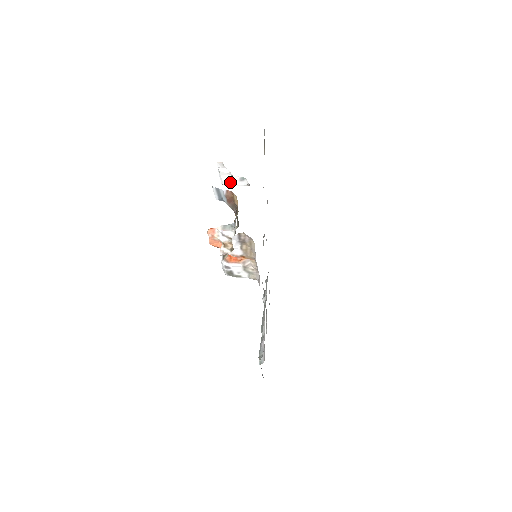
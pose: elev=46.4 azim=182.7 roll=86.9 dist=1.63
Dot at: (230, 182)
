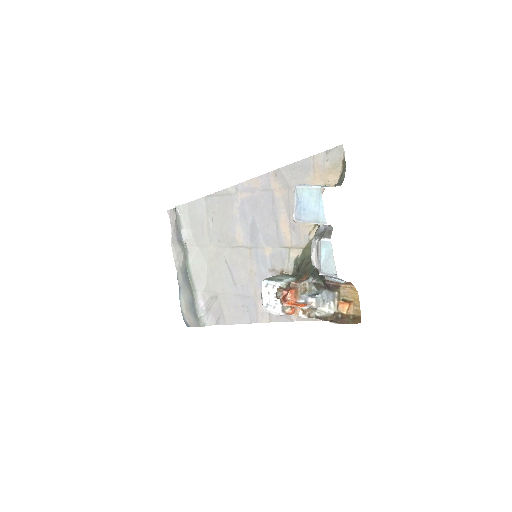
Dot at: occluded
